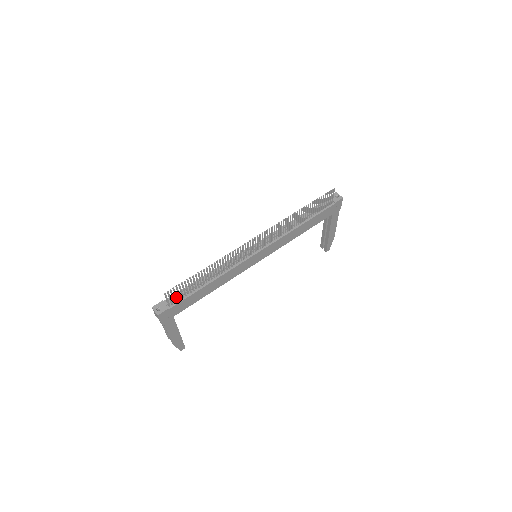
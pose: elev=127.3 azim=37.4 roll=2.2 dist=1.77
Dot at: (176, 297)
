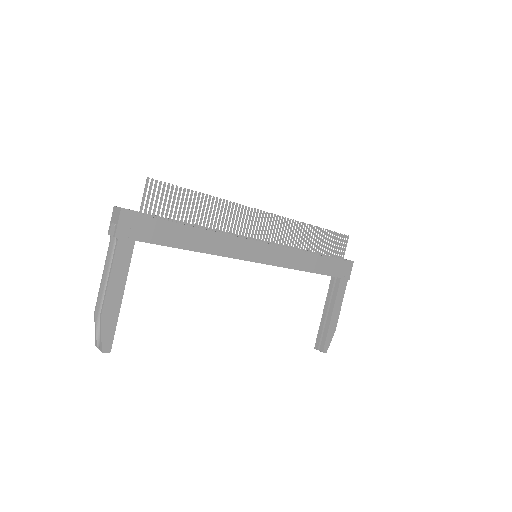
Dot at: (155, 206)
